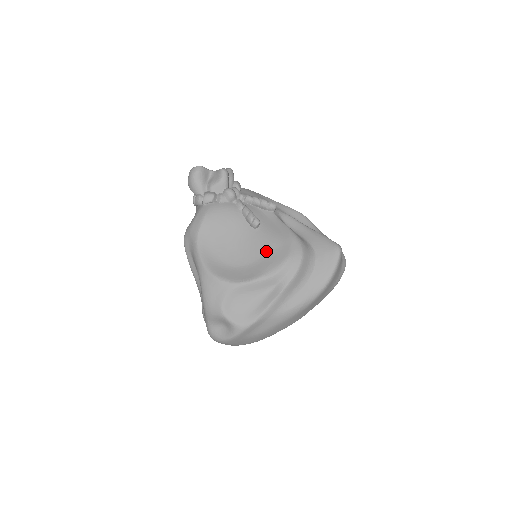
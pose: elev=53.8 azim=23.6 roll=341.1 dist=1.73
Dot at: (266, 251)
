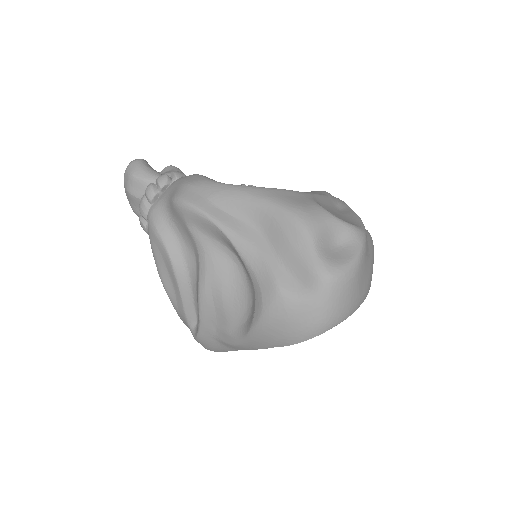
Dot at: occluded
